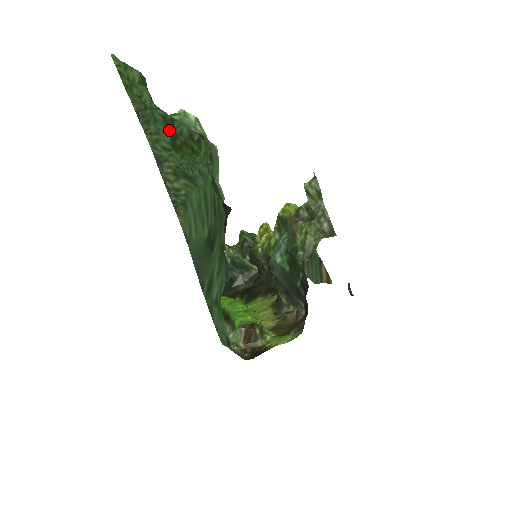
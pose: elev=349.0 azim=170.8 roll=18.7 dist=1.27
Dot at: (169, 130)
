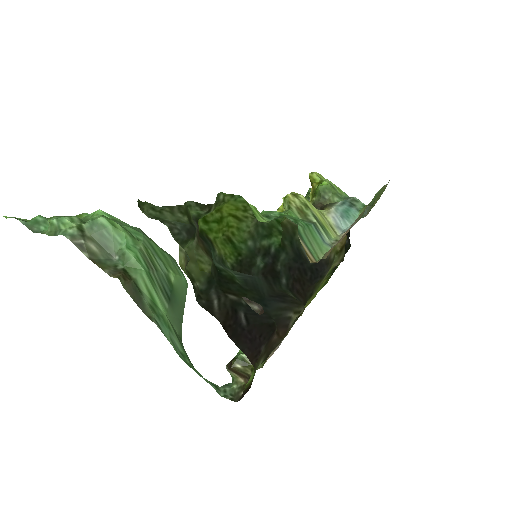
Dot at: occluded
